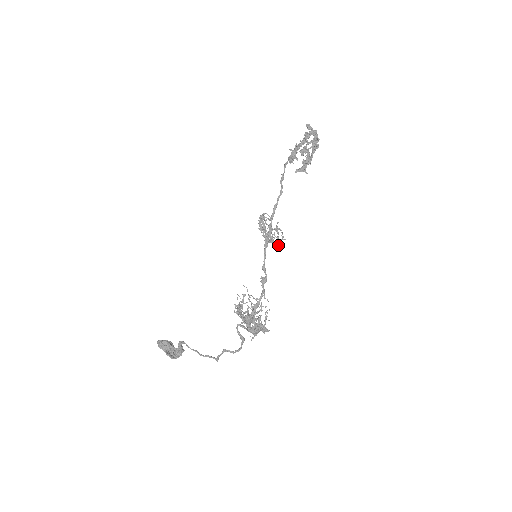
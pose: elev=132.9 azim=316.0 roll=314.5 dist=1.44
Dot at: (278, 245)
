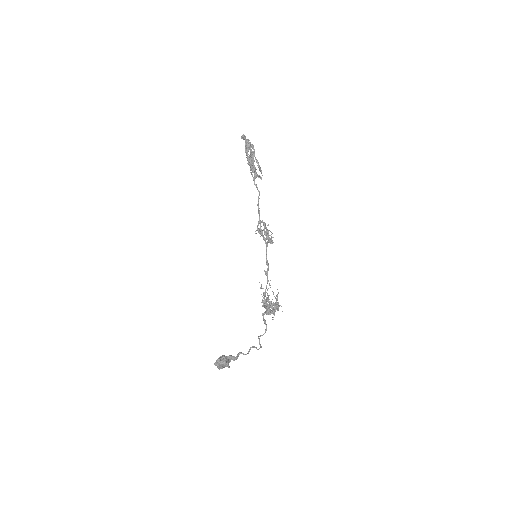
Dot at: (271, 243)
